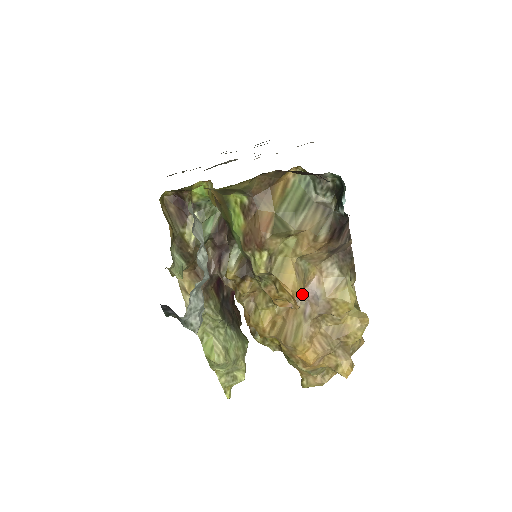
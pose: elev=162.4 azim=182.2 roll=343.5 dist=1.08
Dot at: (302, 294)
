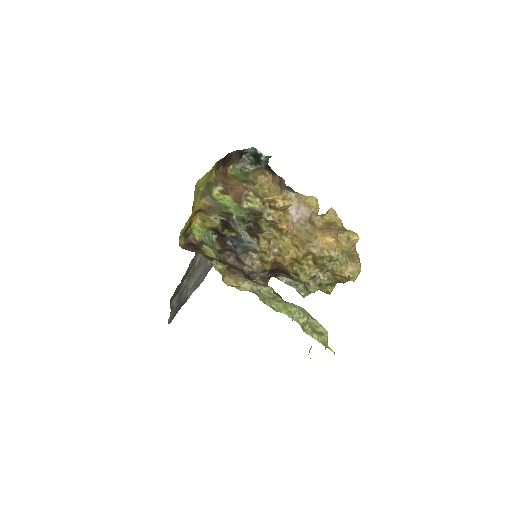
Dot at: occluded
